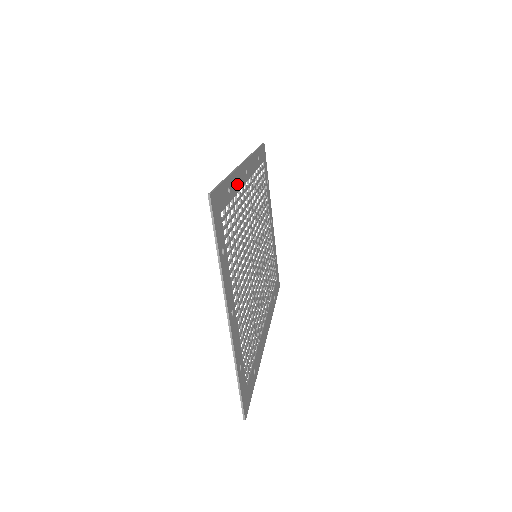
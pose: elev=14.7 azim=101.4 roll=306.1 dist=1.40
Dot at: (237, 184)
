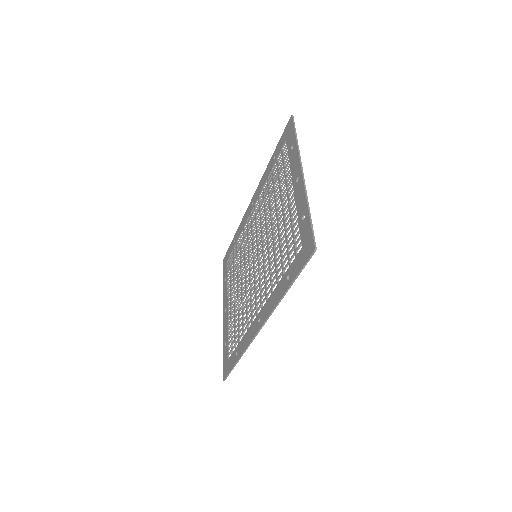
Dot at: (265, 180)
